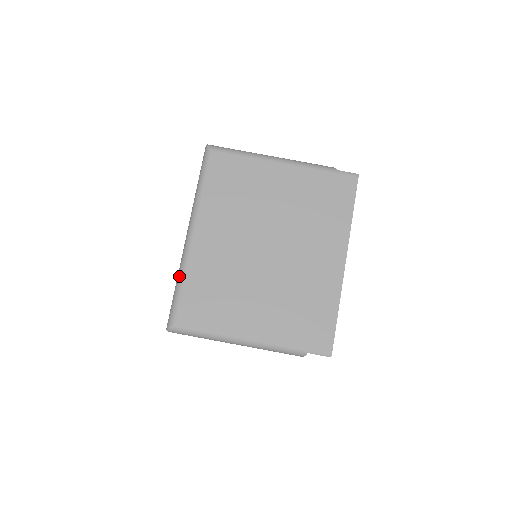
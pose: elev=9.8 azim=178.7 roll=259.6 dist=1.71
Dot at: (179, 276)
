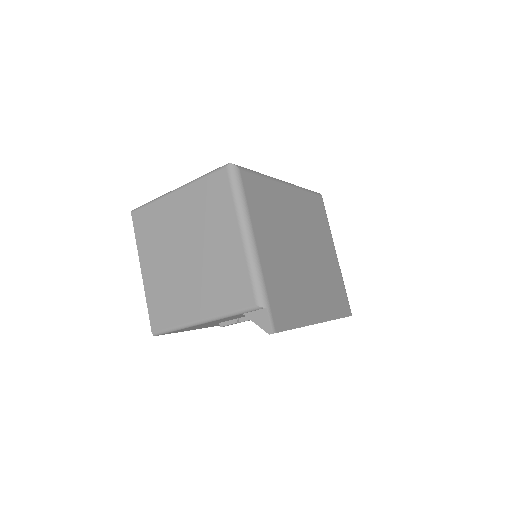
Dot at: (263, 174)
